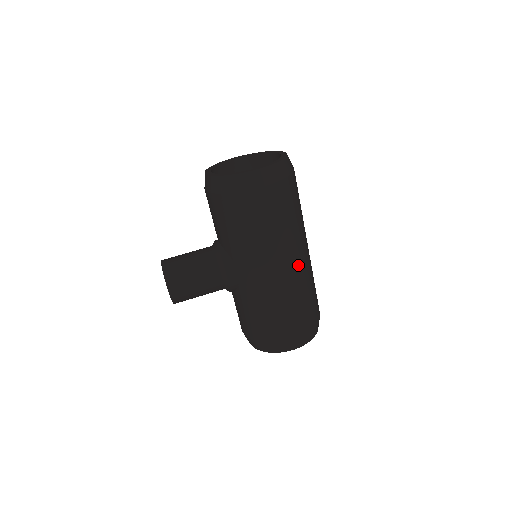
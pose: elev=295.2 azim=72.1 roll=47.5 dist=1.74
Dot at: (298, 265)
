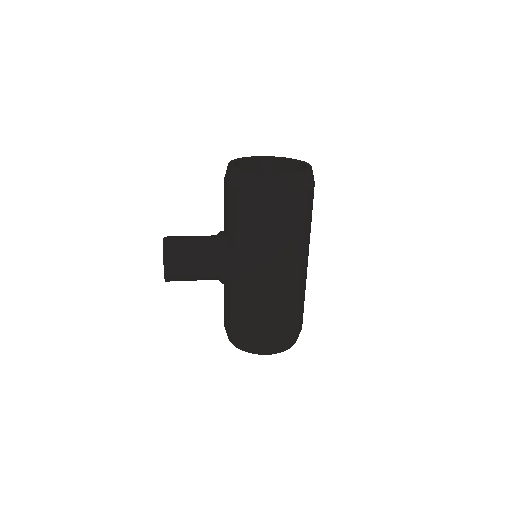
Dot at: (294, 275)
